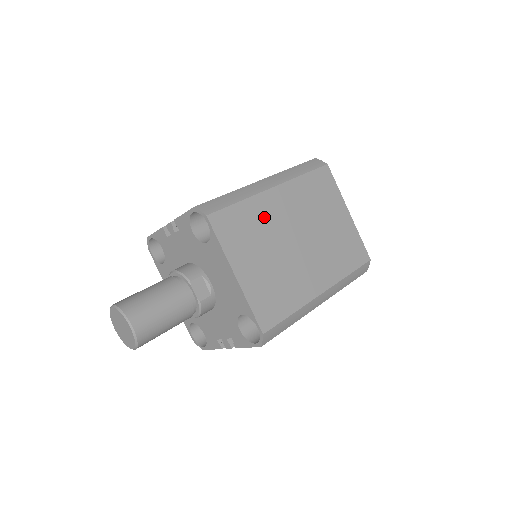
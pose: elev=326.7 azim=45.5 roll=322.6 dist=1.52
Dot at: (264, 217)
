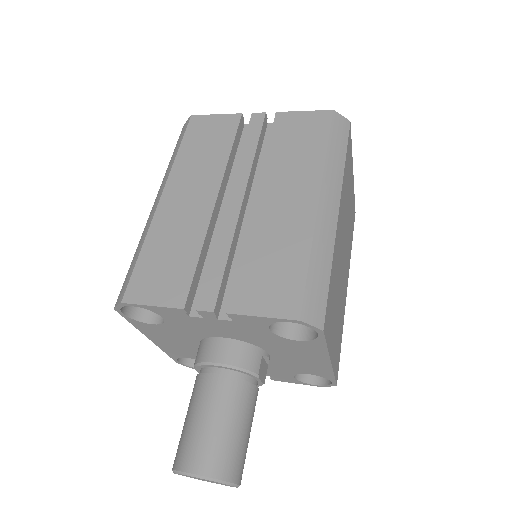
Dot at: (337, 264)
